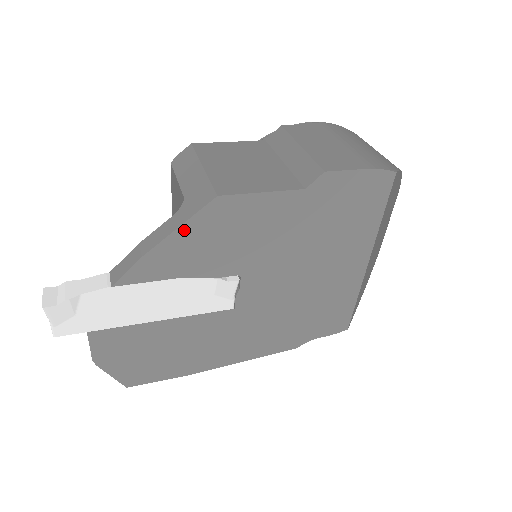
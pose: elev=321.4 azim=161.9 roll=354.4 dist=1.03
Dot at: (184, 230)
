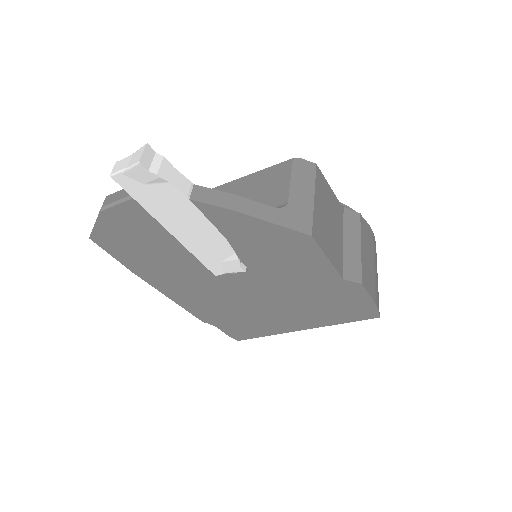
Dot at: (271, 227)
